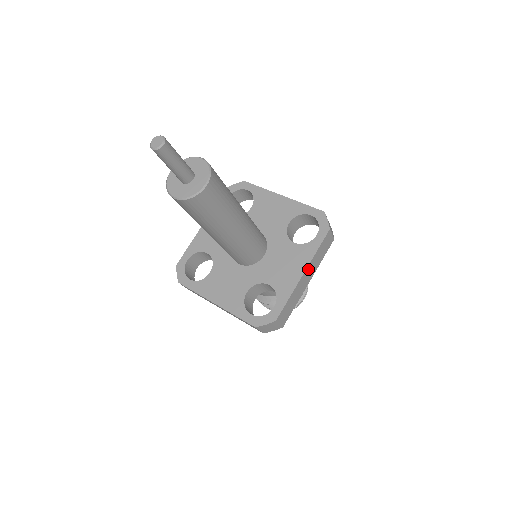
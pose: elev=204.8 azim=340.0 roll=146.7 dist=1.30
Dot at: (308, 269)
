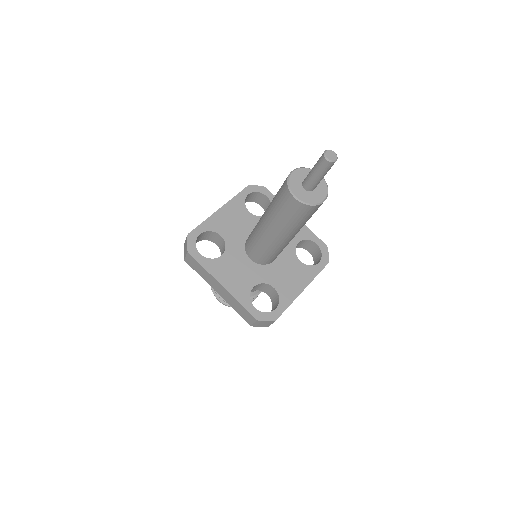
Dot at: occluded
